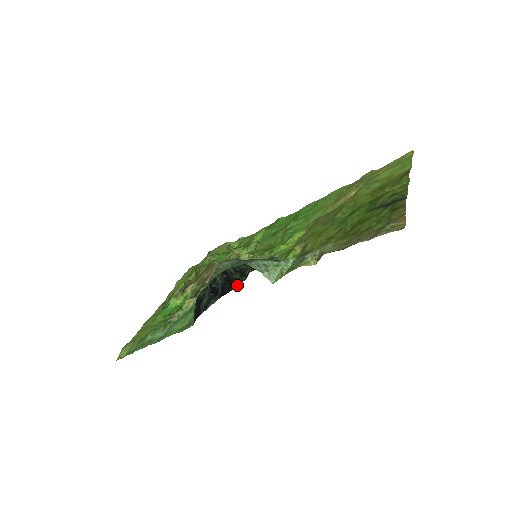
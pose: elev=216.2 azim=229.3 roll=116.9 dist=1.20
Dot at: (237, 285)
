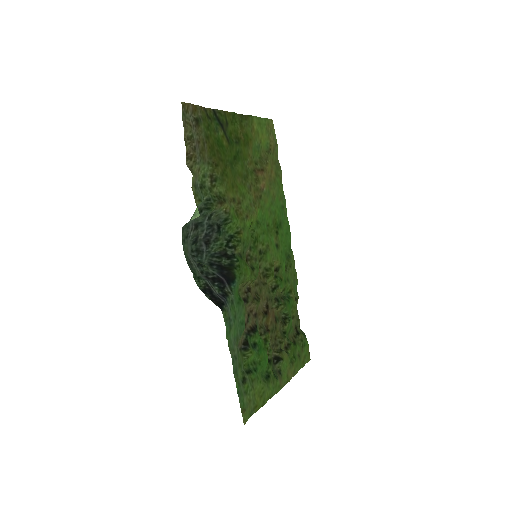
Dot at: (239, 269)
